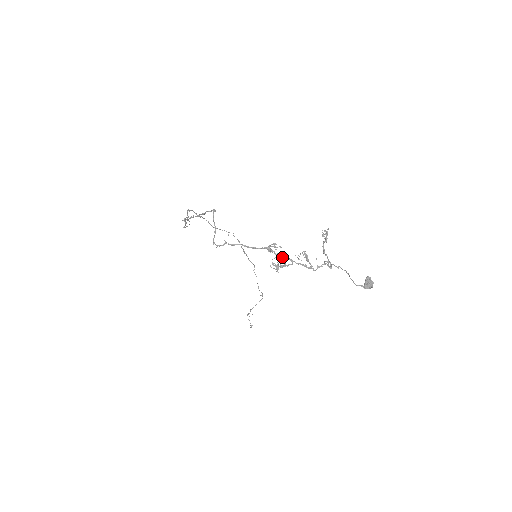
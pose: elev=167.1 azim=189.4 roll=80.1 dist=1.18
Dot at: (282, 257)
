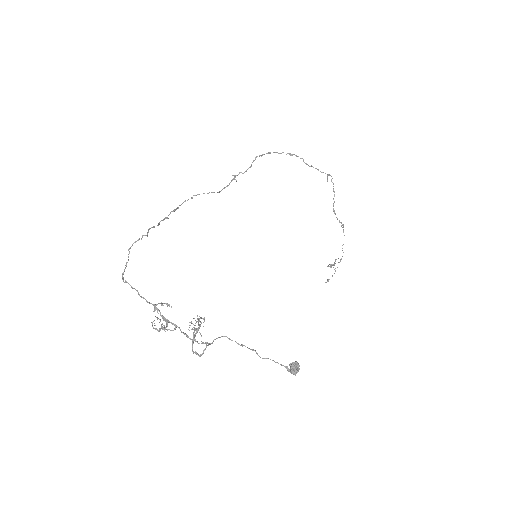
Dot at: (165, 319)
